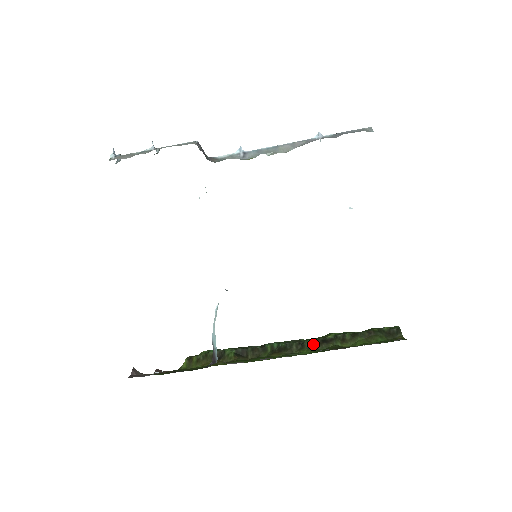
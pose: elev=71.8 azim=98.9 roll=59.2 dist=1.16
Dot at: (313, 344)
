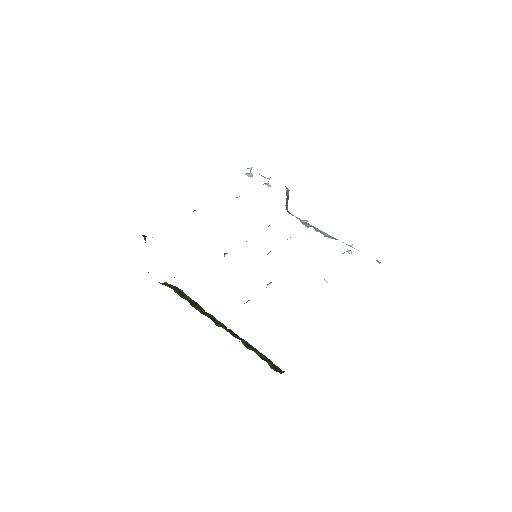
Dot at: (231, 331)
